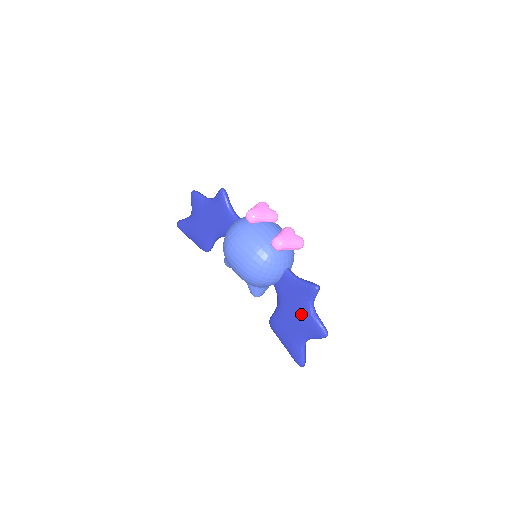
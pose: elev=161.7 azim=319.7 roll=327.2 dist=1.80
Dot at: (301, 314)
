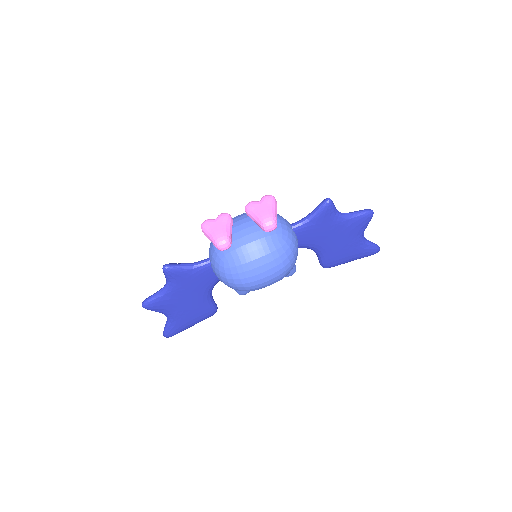
Dot at: (341, 230)
